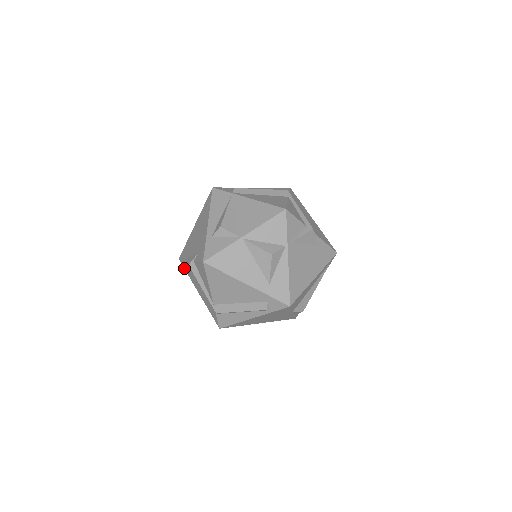
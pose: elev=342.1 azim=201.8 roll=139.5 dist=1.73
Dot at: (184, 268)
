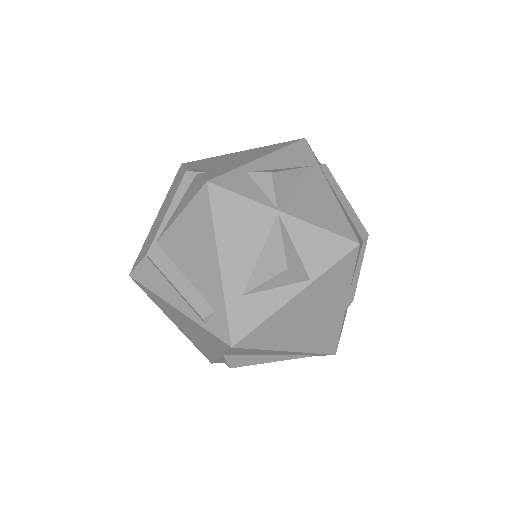
Dot at: (175, 177)
